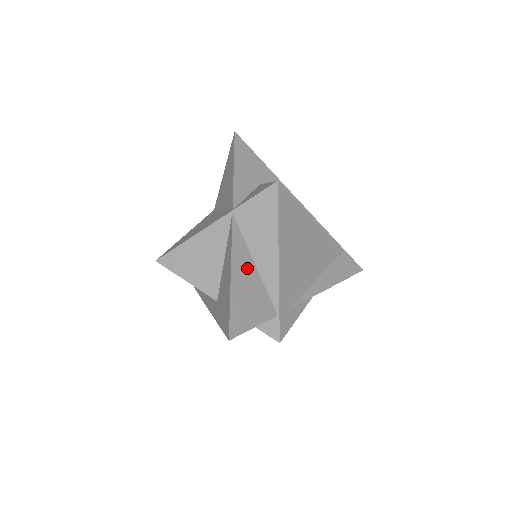
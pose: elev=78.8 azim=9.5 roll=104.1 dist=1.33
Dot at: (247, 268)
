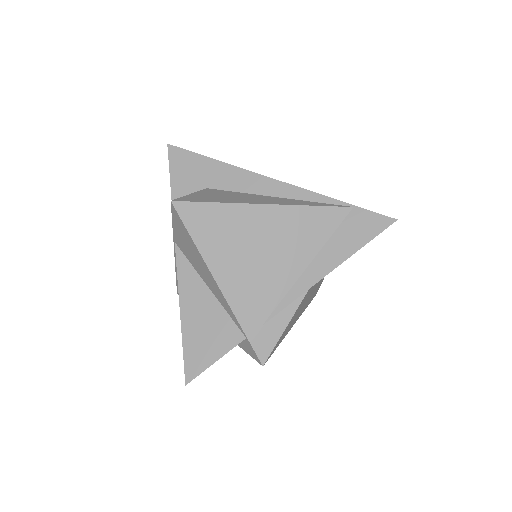
Dot at: (199, 297)
